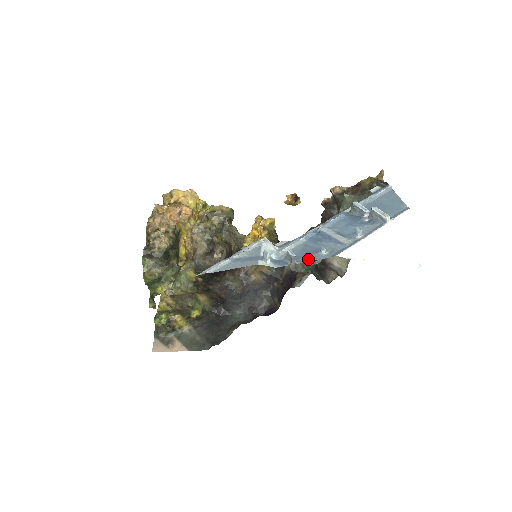
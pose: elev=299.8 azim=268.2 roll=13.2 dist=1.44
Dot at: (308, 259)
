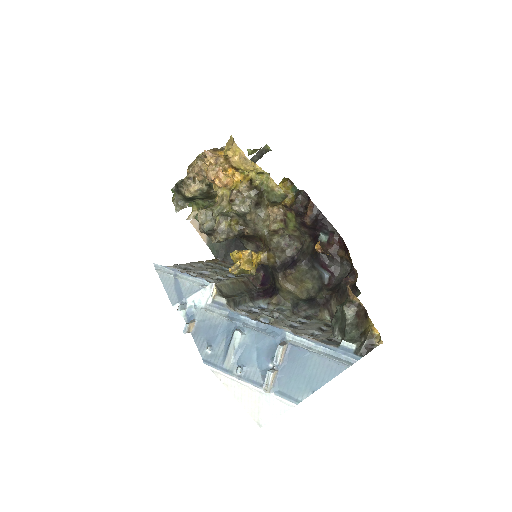
Dot at: (198, 340)
